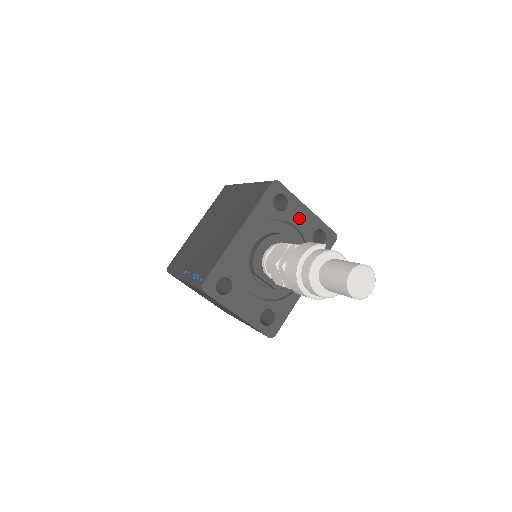
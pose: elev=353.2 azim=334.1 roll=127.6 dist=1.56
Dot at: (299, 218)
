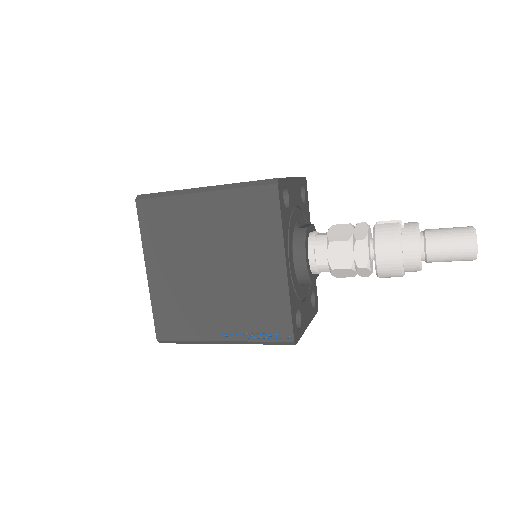
Dot at: (294, 195)
